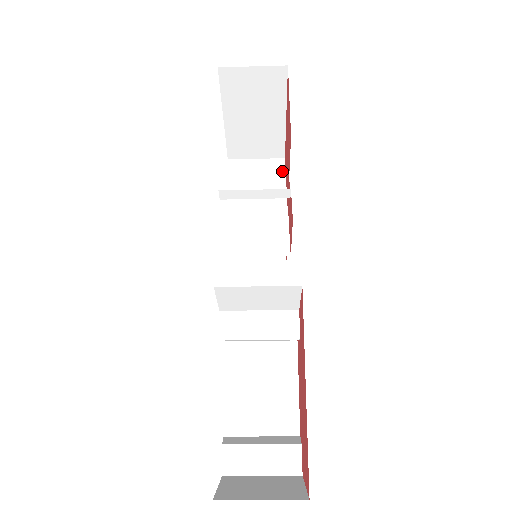
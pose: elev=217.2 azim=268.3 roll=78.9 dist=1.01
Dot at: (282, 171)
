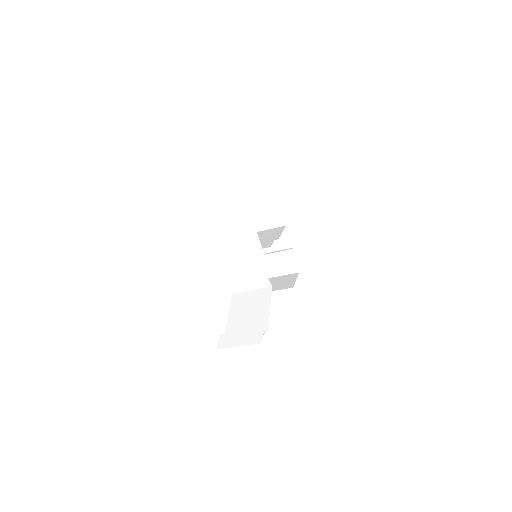
Dot at: (282, 229)
